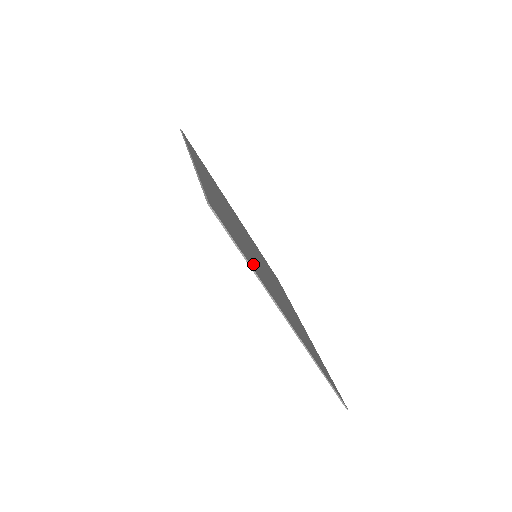
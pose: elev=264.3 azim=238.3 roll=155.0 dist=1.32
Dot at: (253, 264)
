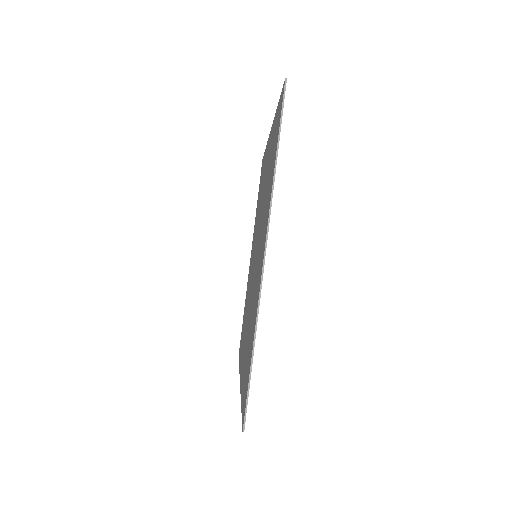
Dot at: occluded
